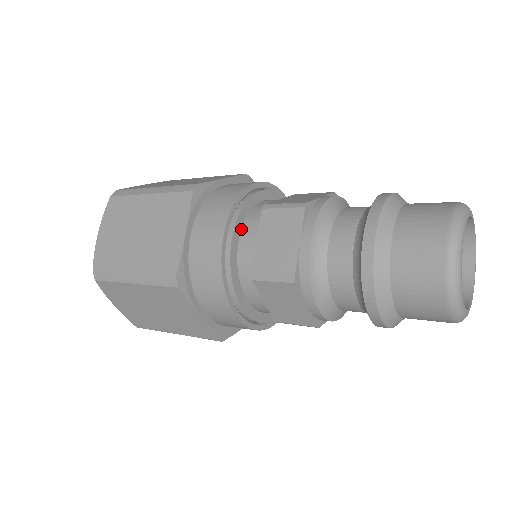
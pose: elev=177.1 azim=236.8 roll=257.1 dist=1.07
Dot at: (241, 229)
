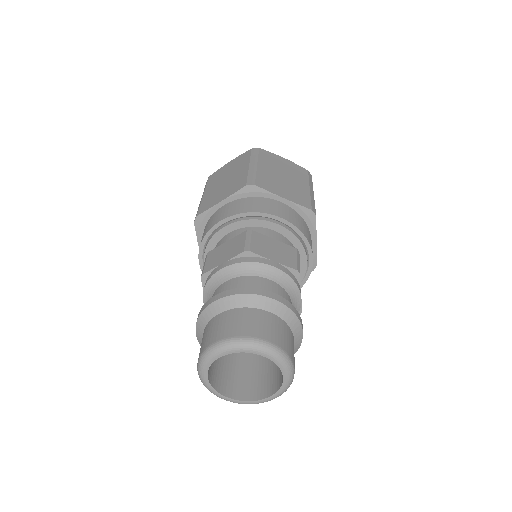
Dot at: occluded
